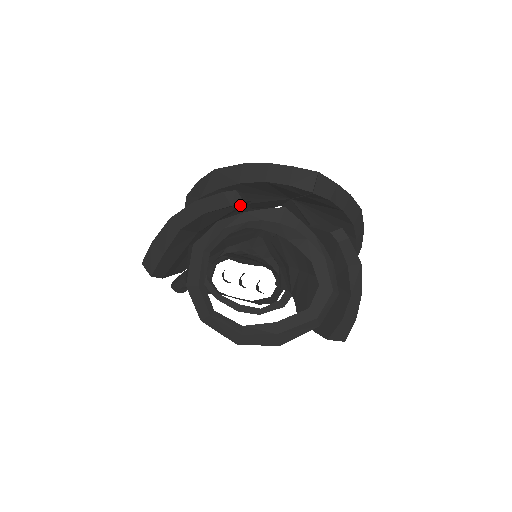
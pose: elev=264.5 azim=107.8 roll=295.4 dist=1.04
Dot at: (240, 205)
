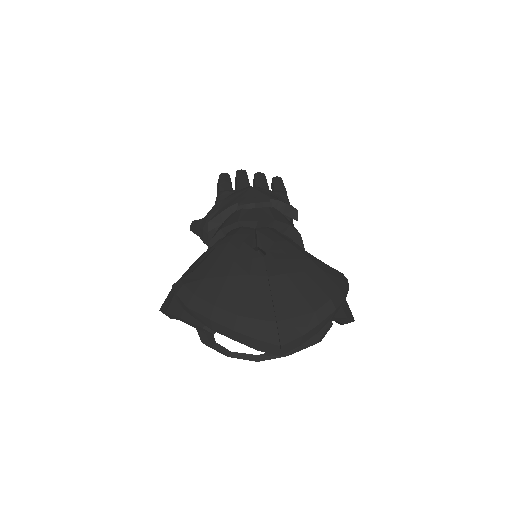
Dot at: occluded
